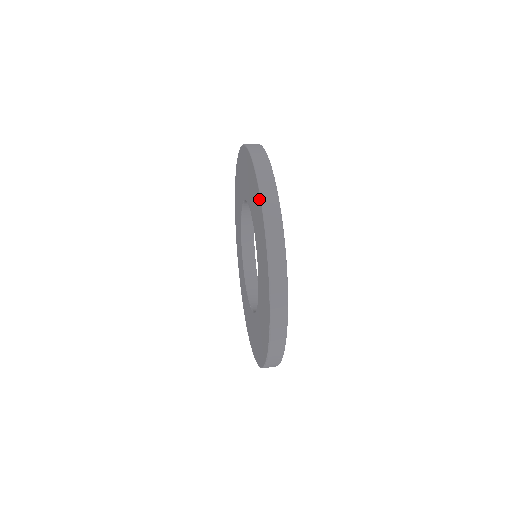
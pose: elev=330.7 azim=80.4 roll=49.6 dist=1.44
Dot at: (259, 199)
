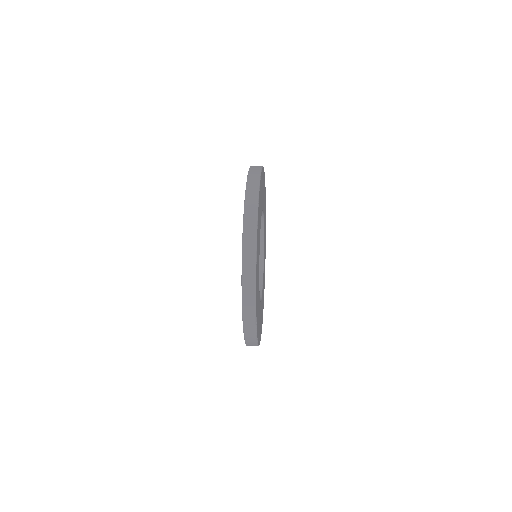
Dot at: (242, 291)
